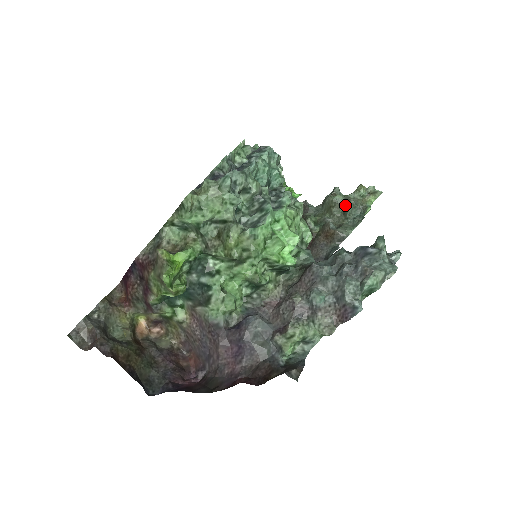
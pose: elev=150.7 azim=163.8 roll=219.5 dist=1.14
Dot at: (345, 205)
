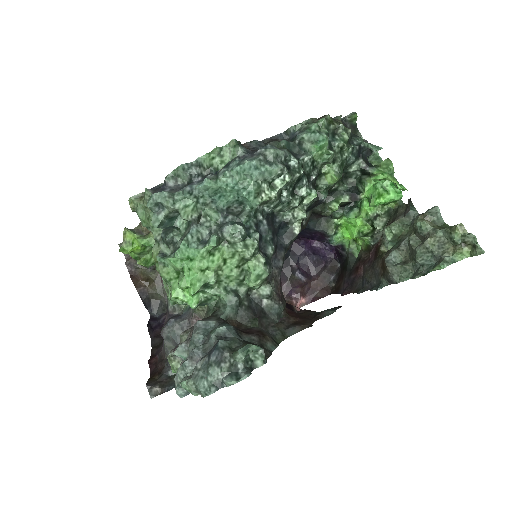
Dot at: (423, 240)
